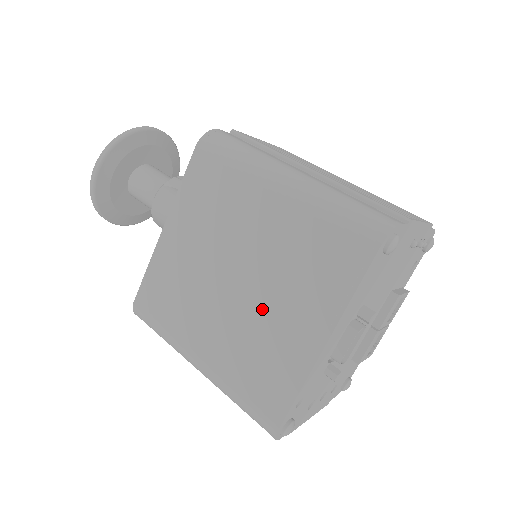
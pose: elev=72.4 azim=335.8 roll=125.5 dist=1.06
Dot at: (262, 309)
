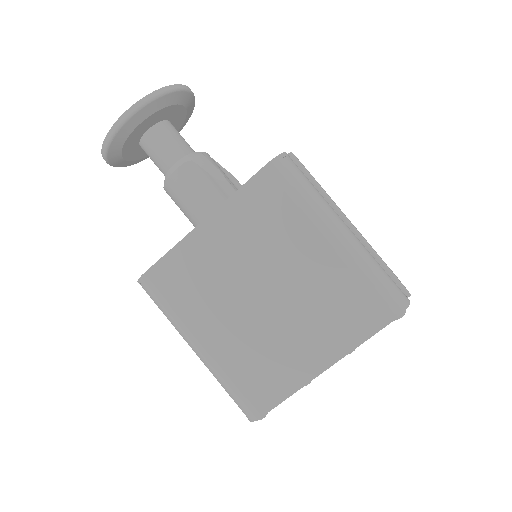
Dot at: (281, 327)
